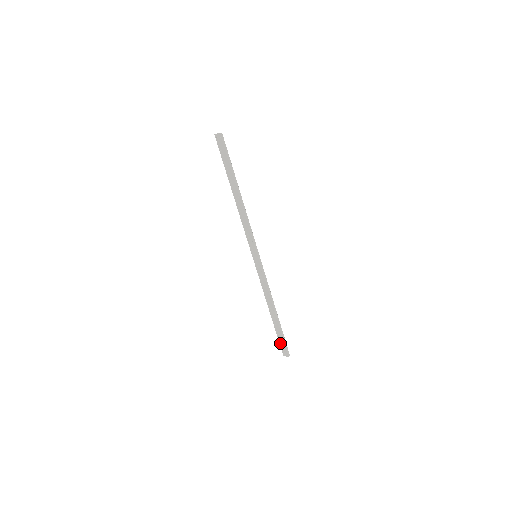
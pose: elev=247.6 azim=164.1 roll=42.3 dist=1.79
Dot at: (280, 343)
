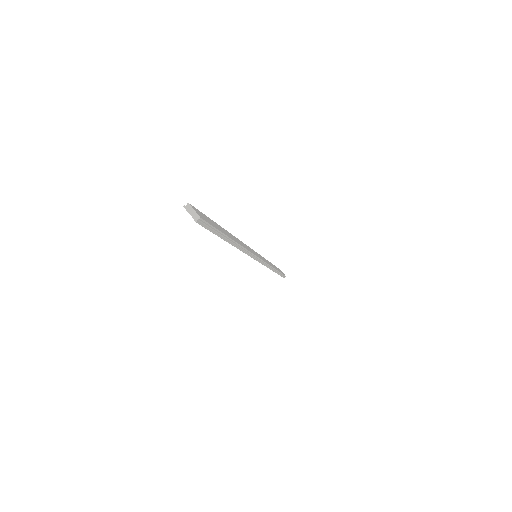
Dot at: occluded
